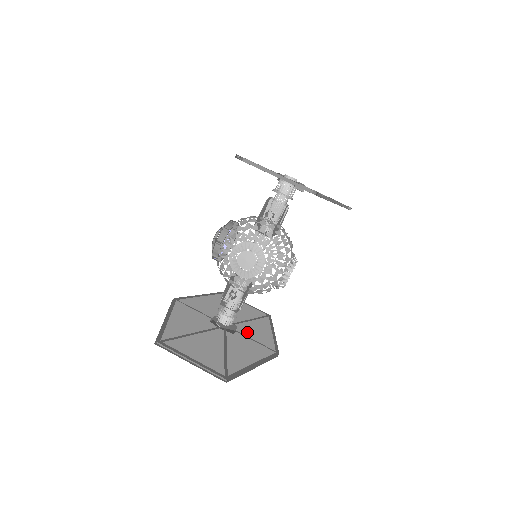
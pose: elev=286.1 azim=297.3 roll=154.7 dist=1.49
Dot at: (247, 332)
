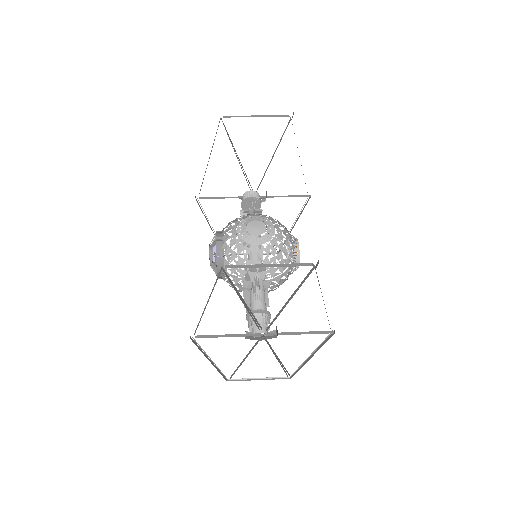
Dot at: occluded
